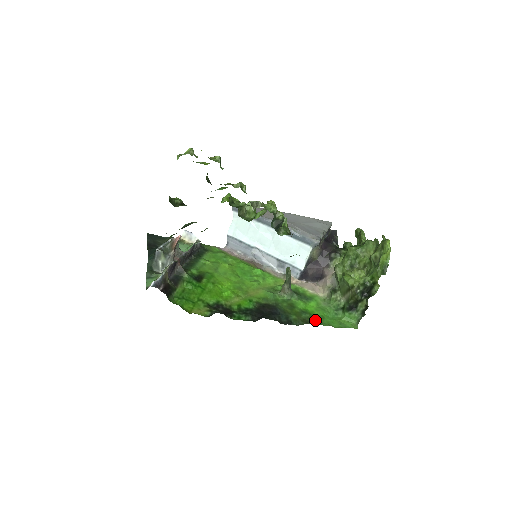
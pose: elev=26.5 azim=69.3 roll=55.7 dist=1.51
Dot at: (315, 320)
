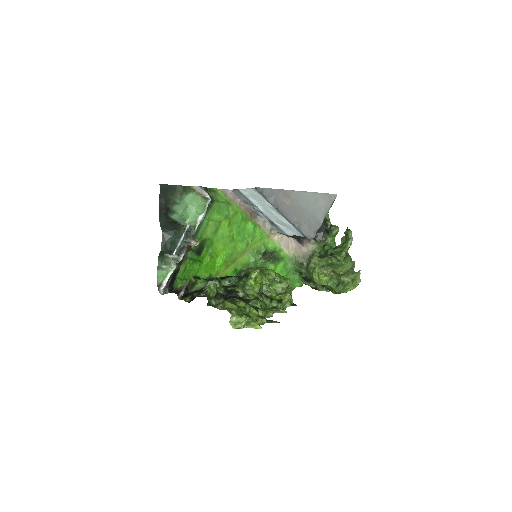
Dot at: occluded
